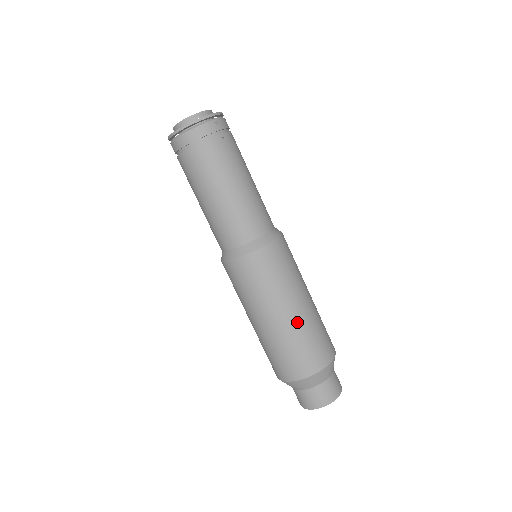
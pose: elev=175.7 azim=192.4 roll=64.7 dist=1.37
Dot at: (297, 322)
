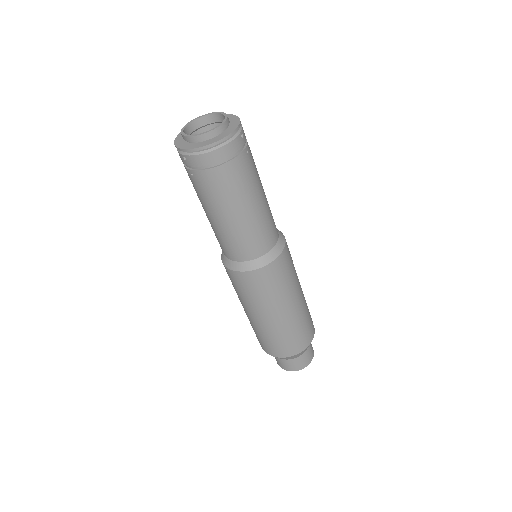
Dot at: (298, 312)
